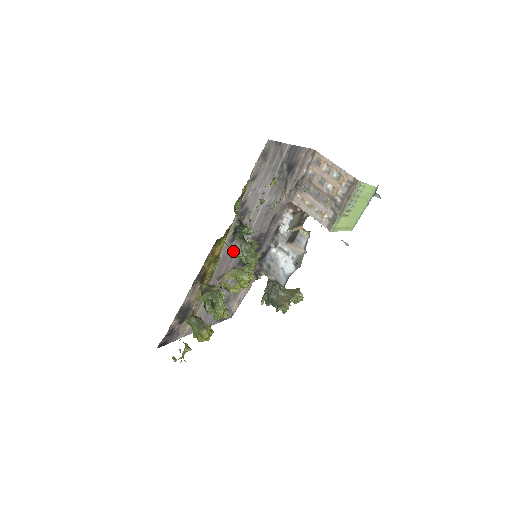
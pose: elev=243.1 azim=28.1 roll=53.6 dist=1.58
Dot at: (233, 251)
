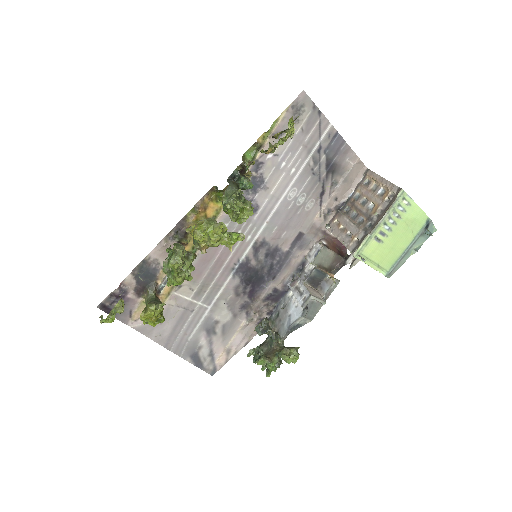
Dot at: occluded
